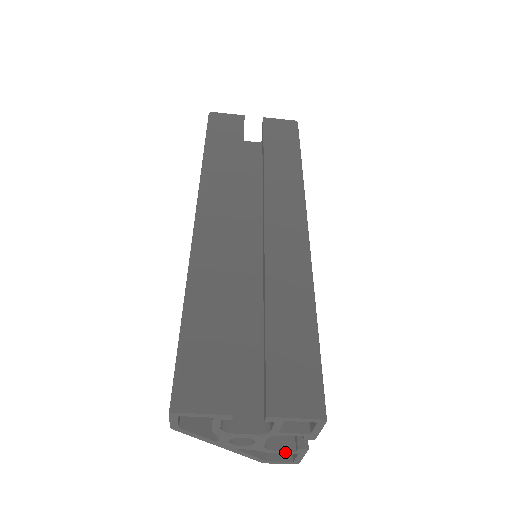
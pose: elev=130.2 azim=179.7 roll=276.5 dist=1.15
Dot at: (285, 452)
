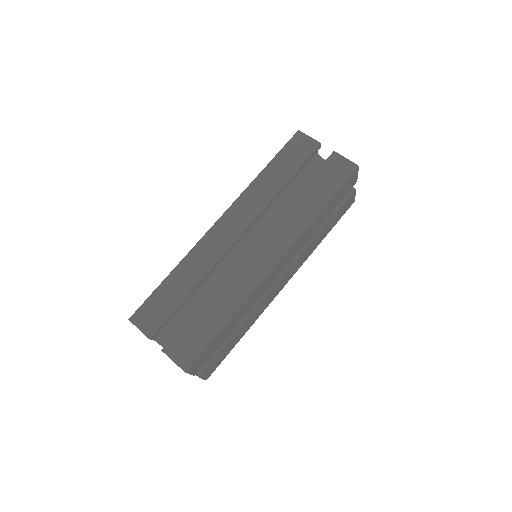
Dot at: occluded
